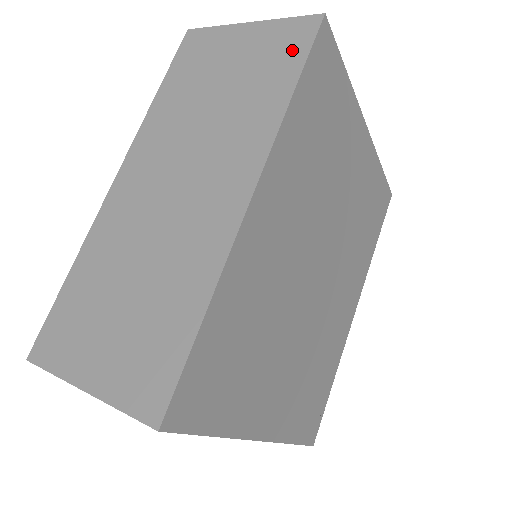
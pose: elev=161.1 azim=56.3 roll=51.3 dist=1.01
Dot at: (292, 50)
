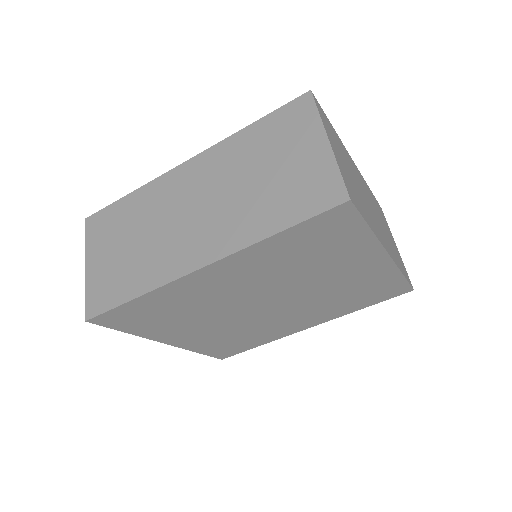
Dot at: (310, 202)
